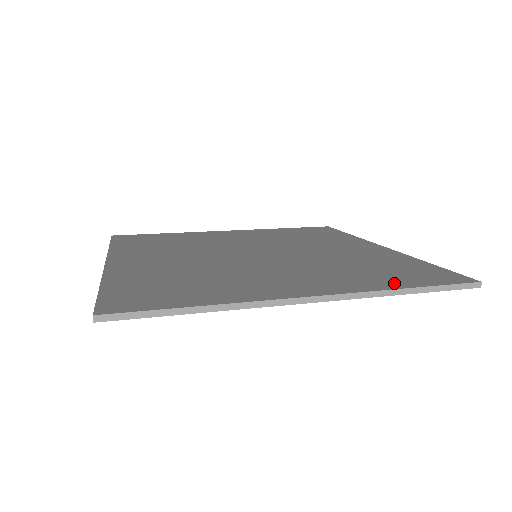
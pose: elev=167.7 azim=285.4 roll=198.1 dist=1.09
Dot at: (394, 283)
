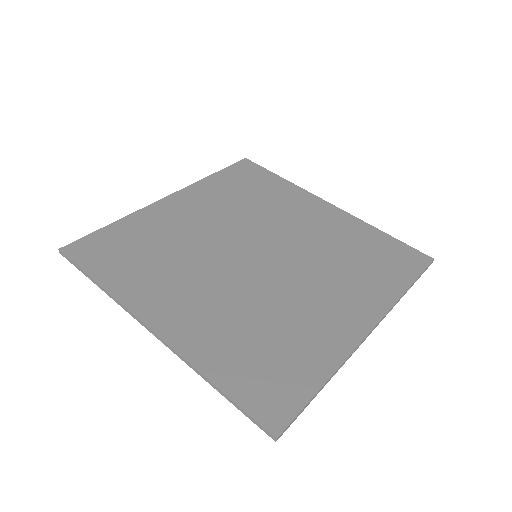
Dot at: (396, 283)
